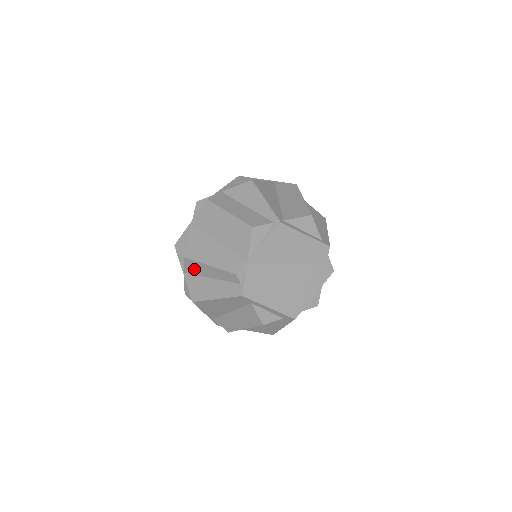
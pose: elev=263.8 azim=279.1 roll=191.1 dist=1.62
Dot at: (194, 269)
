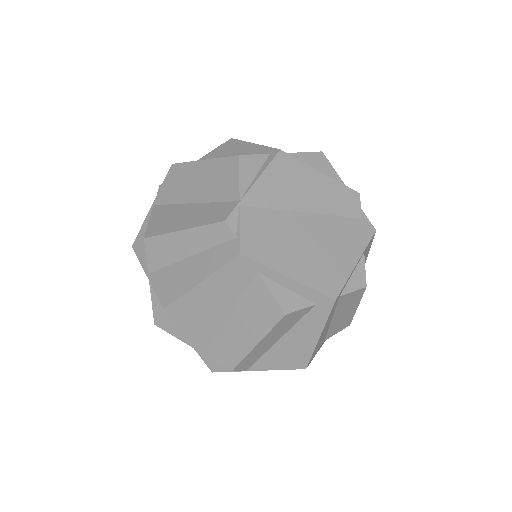
Dot at: (161, 255)
